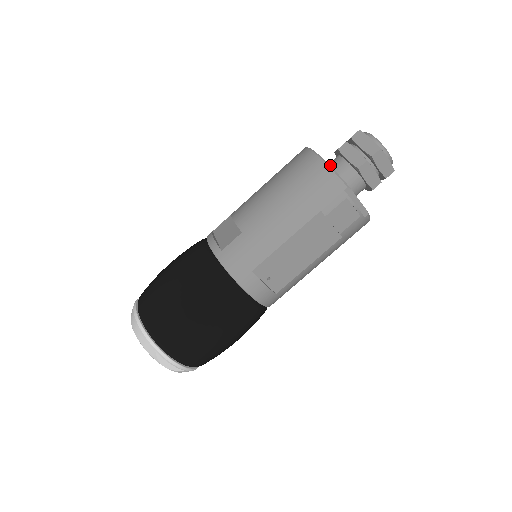
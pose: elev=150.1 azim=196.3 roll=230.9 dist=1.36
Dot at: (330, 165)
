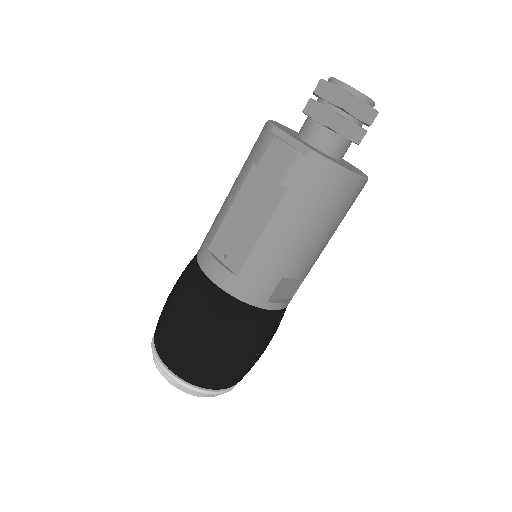
Dot at: occluded
